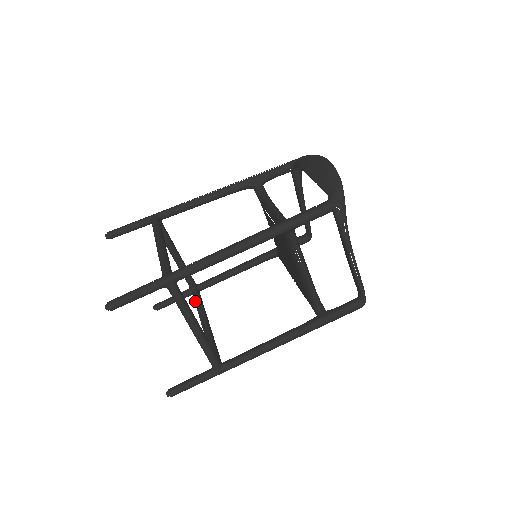
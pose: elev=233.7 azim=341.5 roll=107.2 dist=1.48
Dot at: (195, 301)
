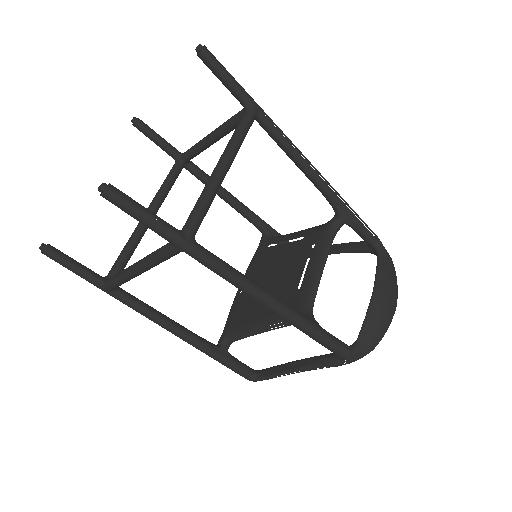
Dot at: (169, 177)
